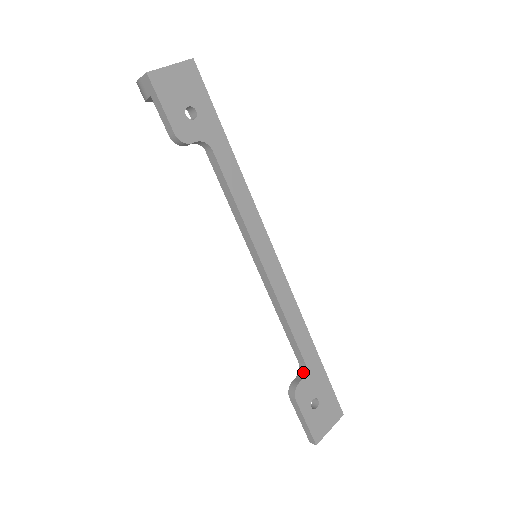
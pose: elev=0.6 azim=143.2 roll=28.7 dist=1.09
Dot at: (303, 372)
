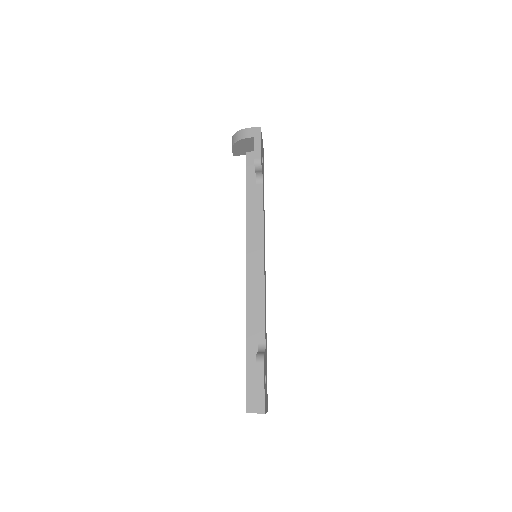
Dot at: (263, 350)
